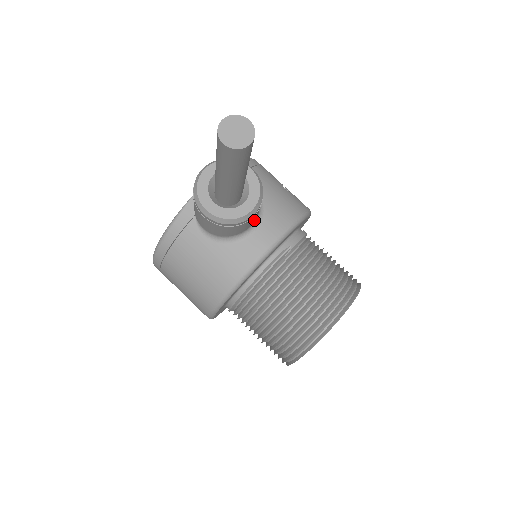
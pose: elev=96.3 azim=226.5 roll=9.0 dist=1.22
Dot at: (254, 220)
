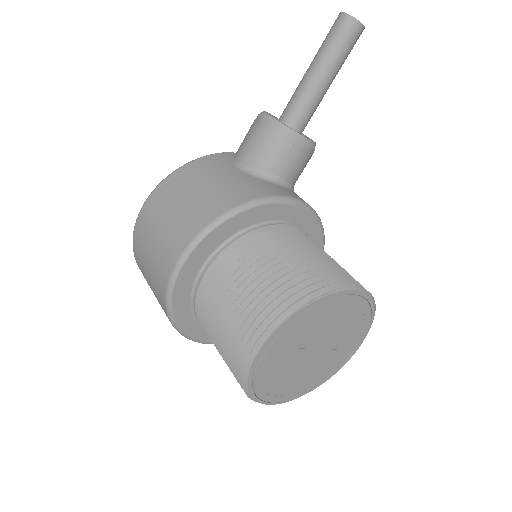
Dot at: (293, 175)
